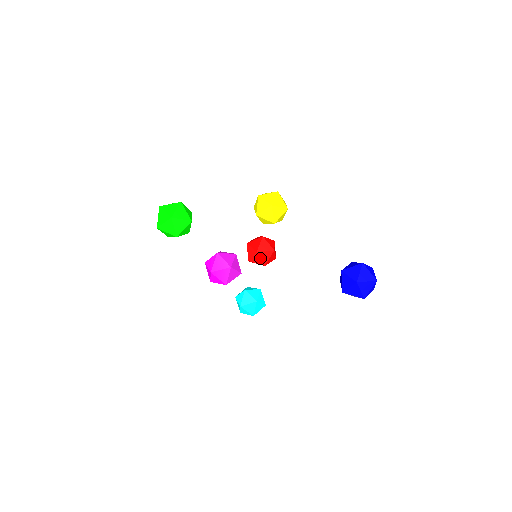
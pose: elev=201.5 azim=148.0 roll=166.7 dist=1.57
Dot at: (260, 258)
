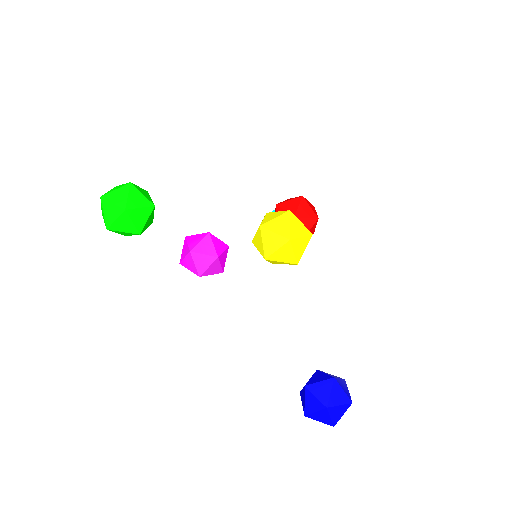
Dot at: occluded
